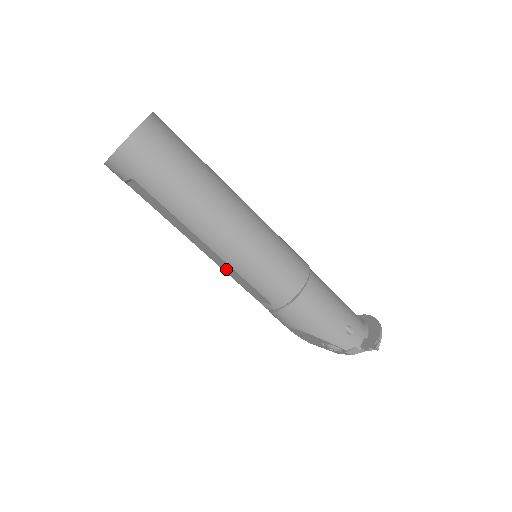
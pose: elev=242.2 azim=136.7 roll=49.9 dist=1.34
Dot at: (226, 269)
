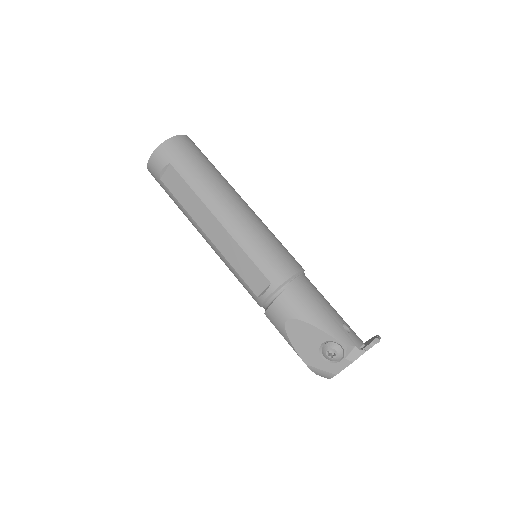
Dot at: (230, 253)
